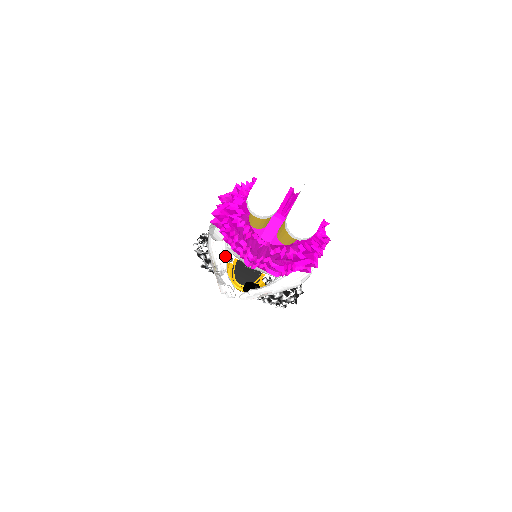
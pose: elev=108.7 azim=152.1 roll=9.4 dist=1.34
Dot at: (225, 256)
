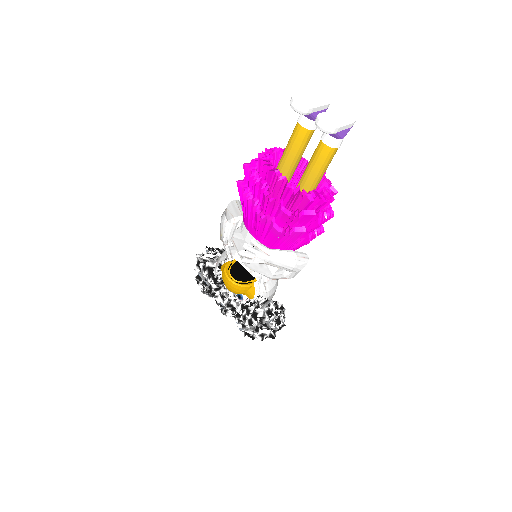
Dot at: (233, 232)
